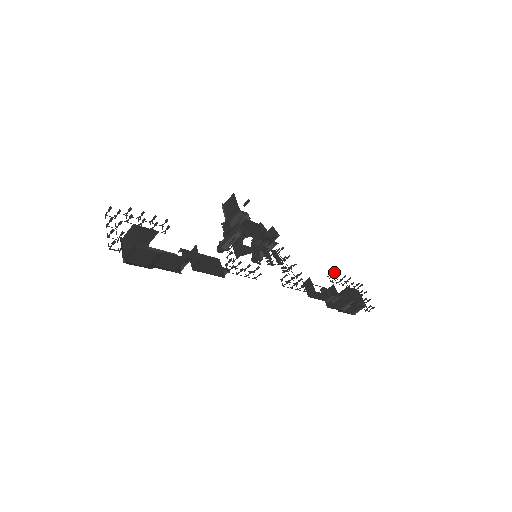
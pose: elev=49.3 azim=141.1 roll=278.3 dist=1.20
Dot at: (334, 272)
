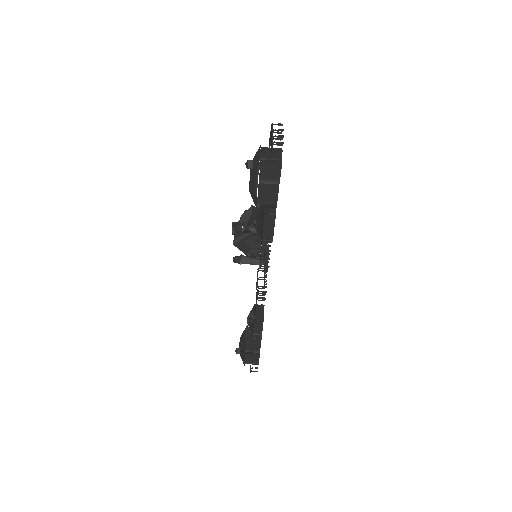
Dot at: occluded
